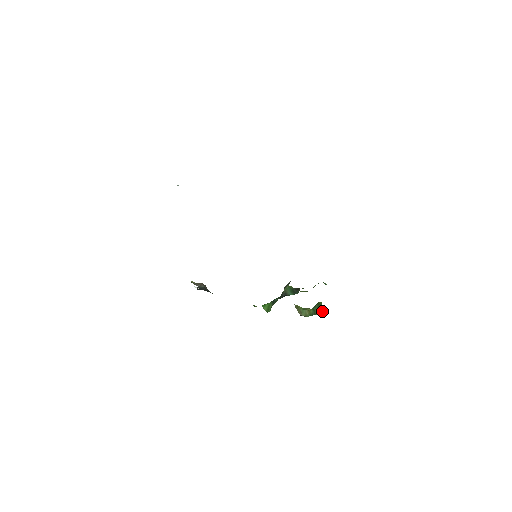
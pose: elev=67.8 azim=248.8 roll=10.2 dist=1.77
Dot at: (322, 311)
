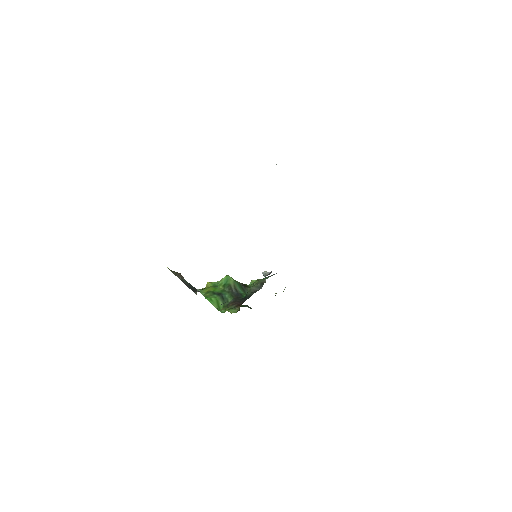
Dot at: occluded
